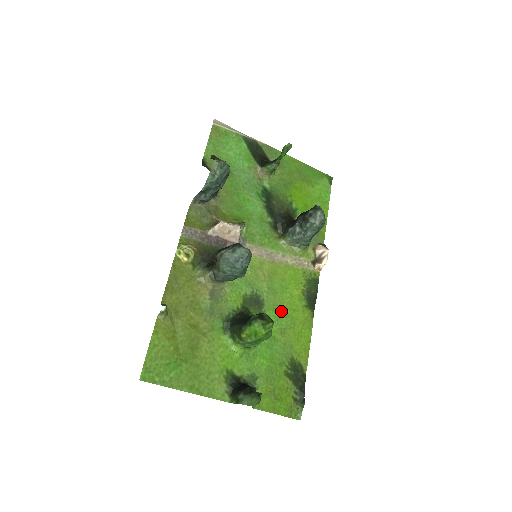
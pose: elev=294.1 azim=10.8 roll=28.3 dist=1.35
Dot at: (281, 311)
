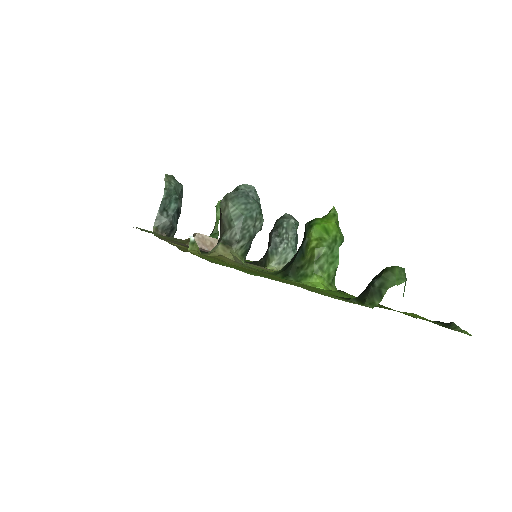
Dot at: occluded
